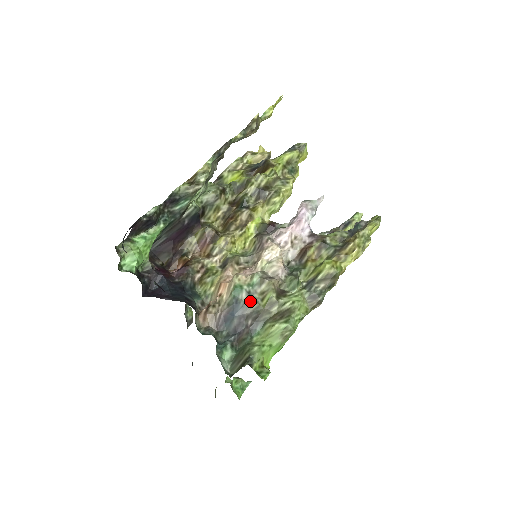
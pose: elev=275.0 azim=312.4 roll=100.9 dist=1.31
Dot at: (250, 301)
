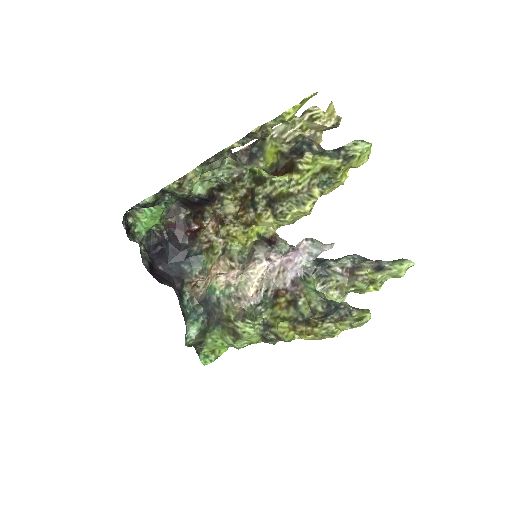
Dot at: (218, 305)
